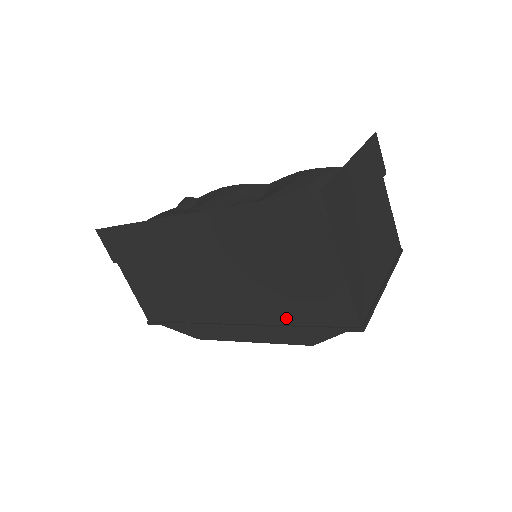
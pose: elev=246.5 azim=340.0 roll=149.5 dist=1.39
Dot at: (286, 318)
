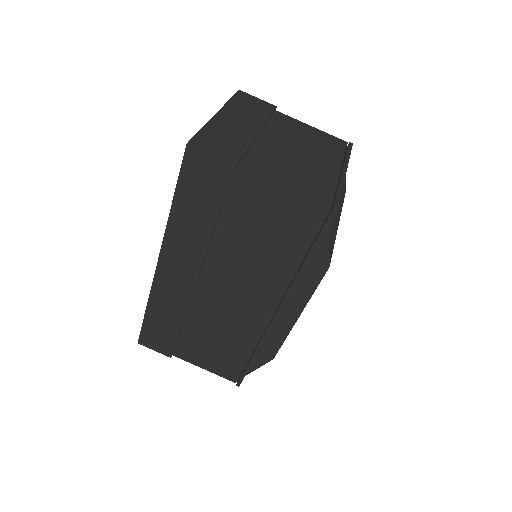
Dot at: (289, 266)
